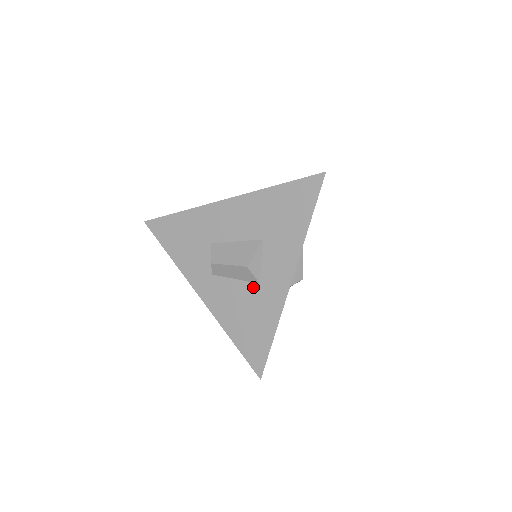
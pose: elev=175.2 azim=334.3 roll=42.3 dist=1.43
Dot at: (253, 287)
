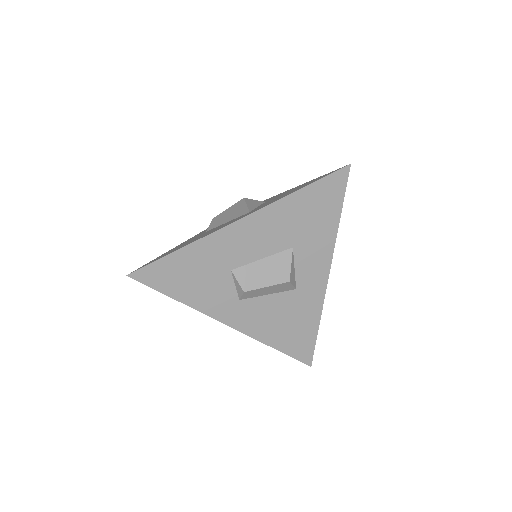
Dot at: (290, 295)
